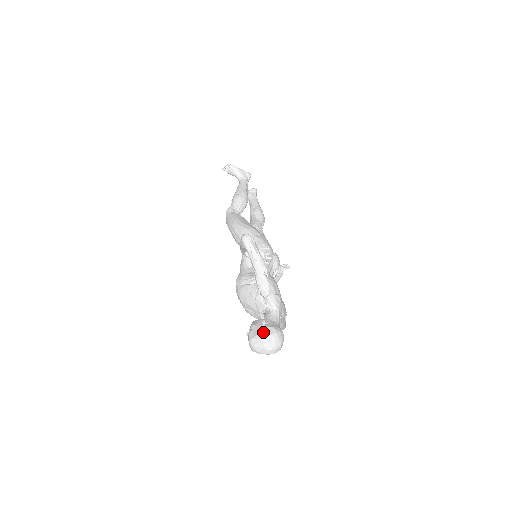
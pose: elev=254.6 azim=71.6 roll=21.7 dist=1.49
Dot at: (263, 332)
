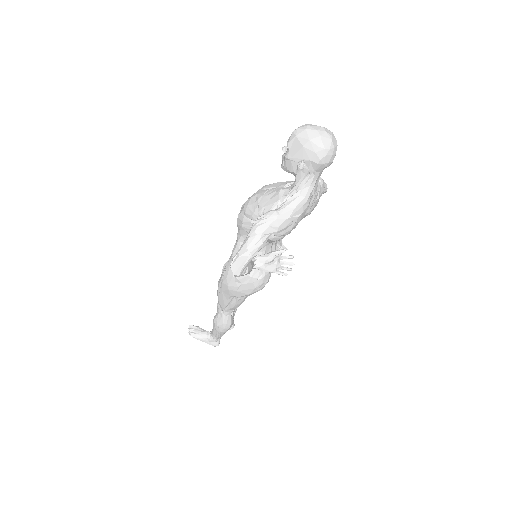
Dot at: occluded
